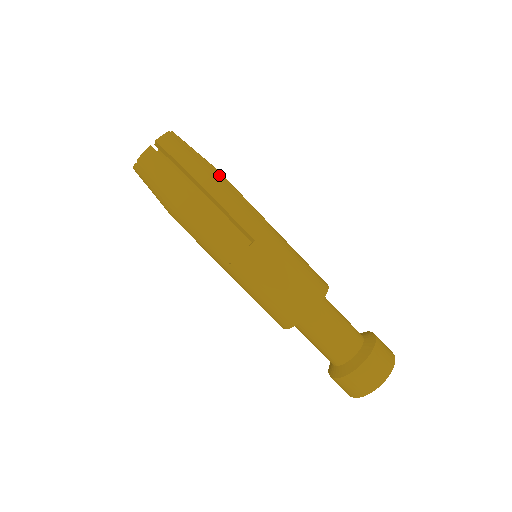
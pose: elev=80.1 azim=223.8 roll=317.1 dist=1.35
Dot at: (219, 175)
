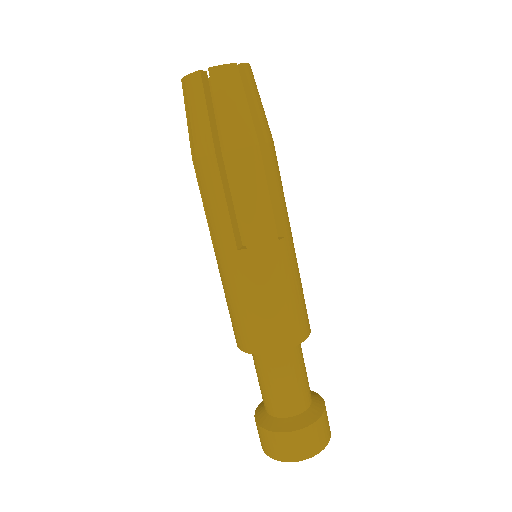
Dot at: occluded
